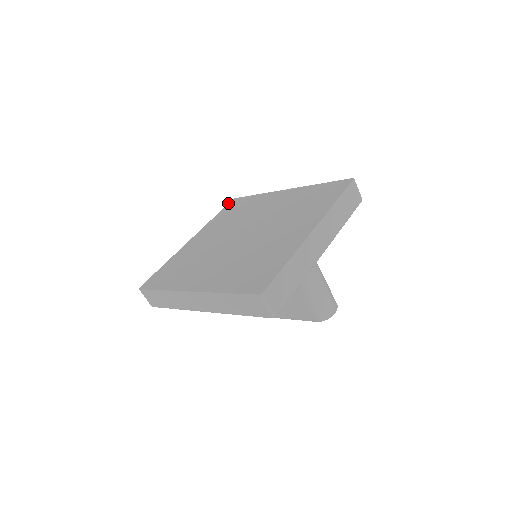
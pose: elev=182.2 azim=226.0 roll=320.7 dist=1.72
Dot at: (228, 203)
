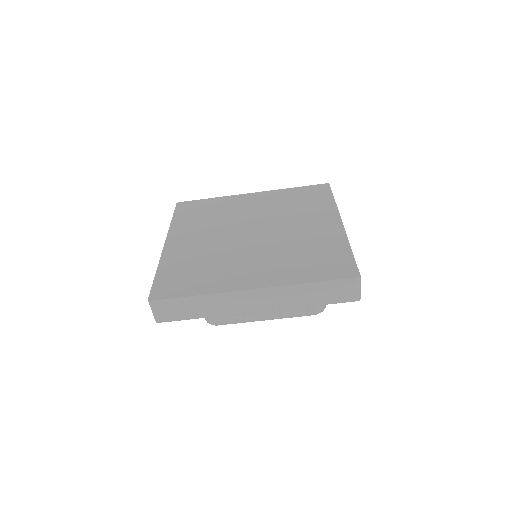
Dot at: (175, 207)
